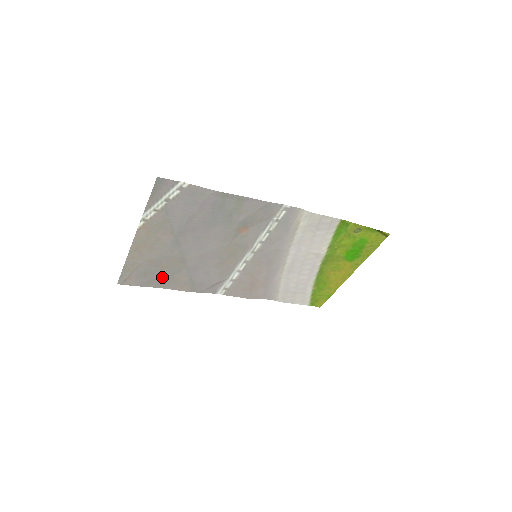
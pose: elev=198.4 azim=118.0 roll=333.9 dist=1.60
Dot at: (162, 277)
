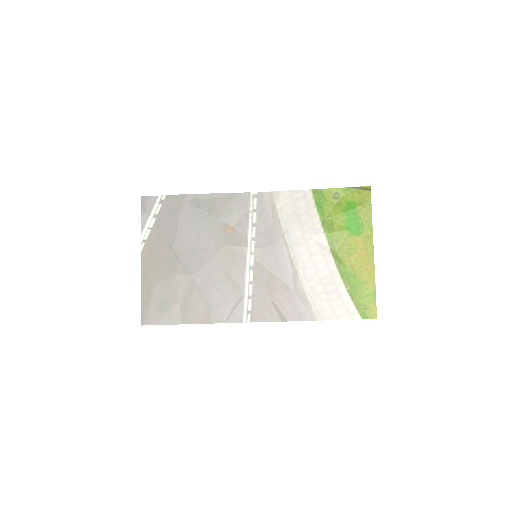
Dot at: (179, 307)
